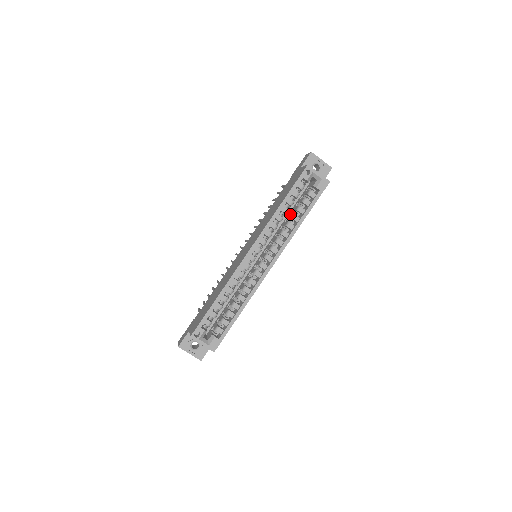
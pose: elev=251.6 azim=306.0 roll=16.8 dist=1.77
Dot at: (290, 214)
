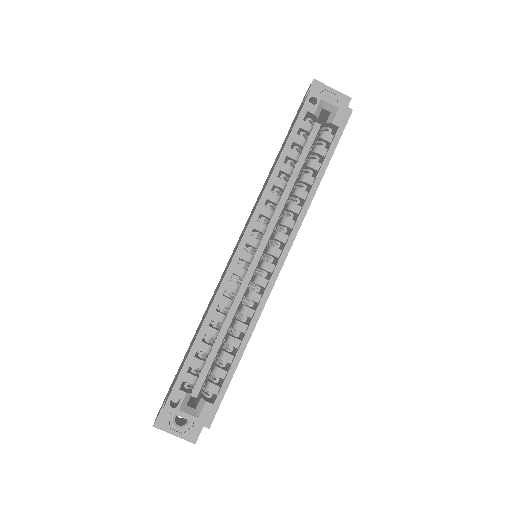
Dot at: (298, 177)
